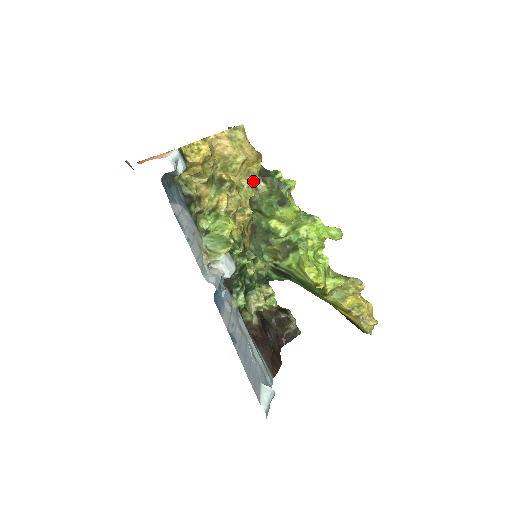
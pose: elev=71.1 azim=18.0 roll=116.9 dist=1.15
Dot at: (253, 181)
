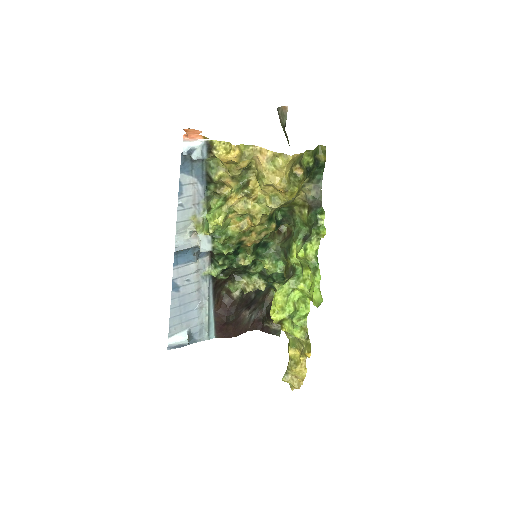
Dot at: (273, 204)
